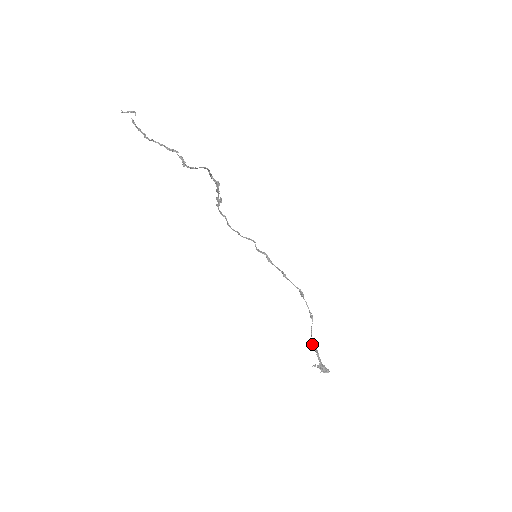
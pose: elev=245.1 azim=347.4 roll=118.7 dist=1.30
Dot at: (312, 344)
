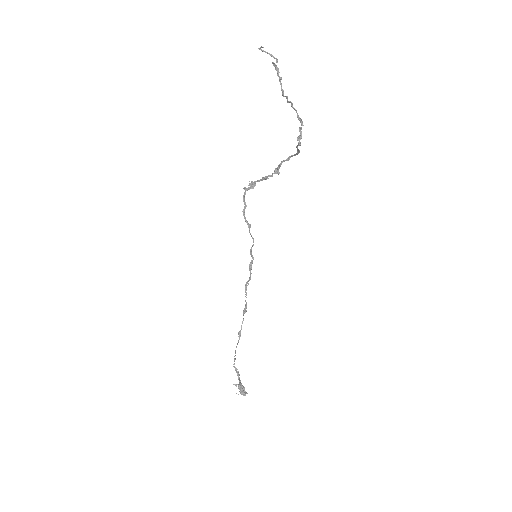
Dot at: occluded
